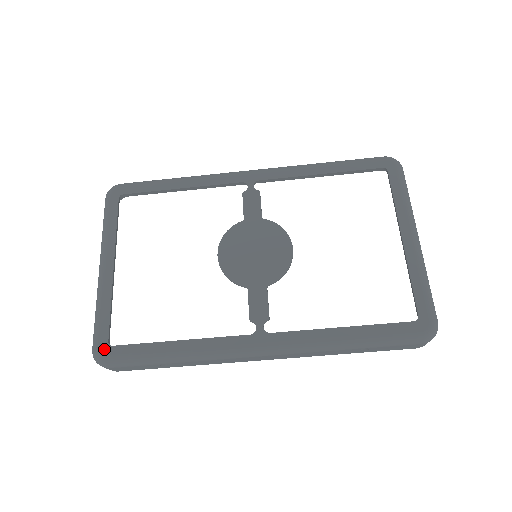
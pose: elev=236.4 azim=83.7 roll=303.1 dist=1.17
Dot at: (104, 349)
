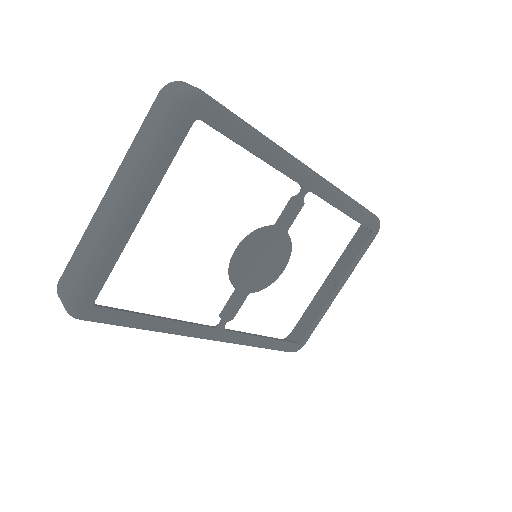
Dot at: (87, 307)
